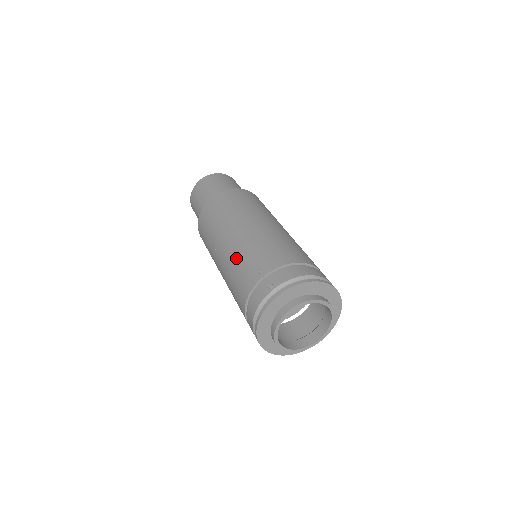
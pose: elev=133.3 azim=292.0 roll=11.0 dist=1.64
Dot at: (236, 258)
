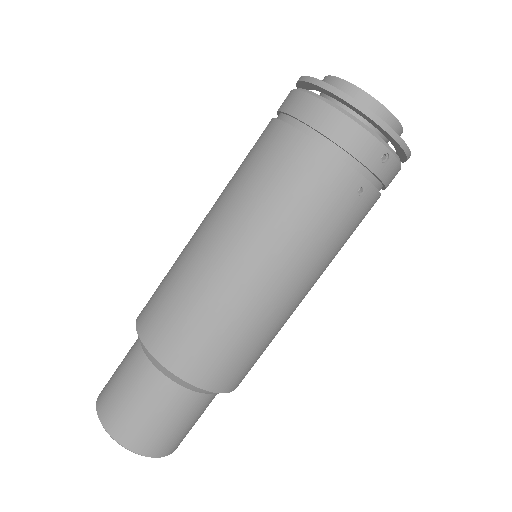
Dot at: (232, 183)
